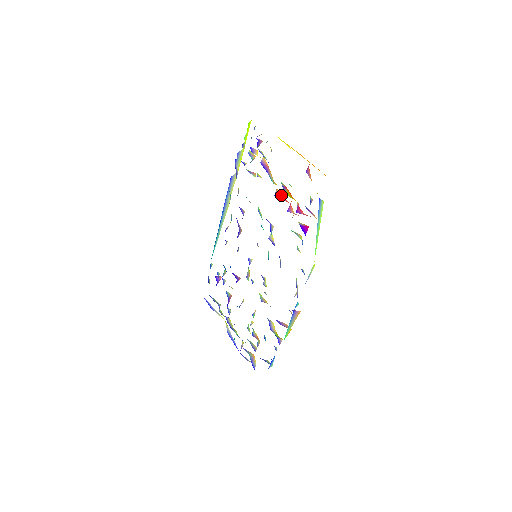
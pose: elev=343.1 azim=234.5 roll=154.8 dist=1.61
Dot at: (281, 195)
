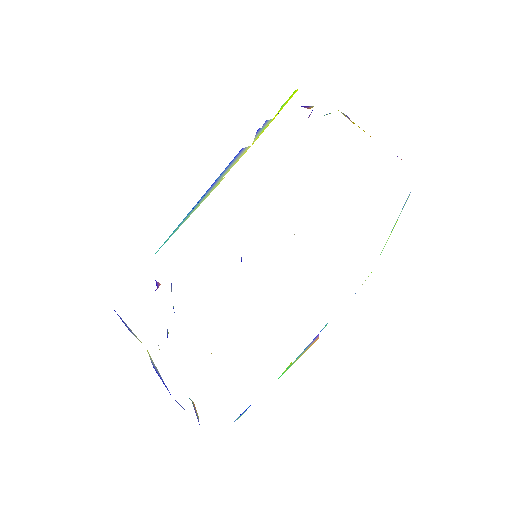
Dot at: occluded
